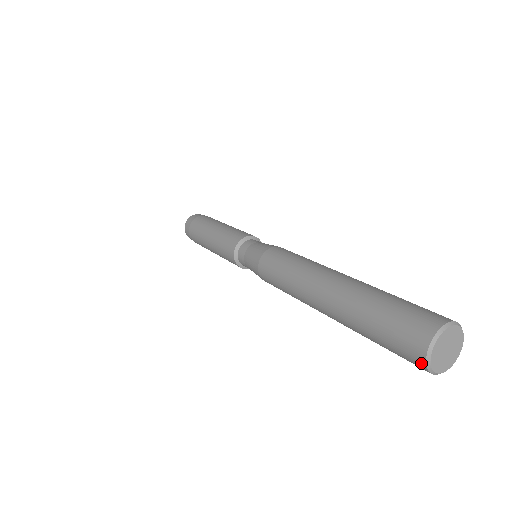
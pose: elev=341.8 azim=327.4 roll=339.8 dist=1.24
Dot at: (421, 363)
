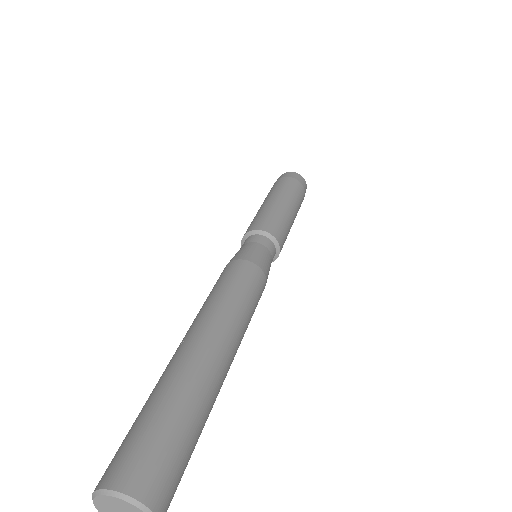
Dot at: occluded
